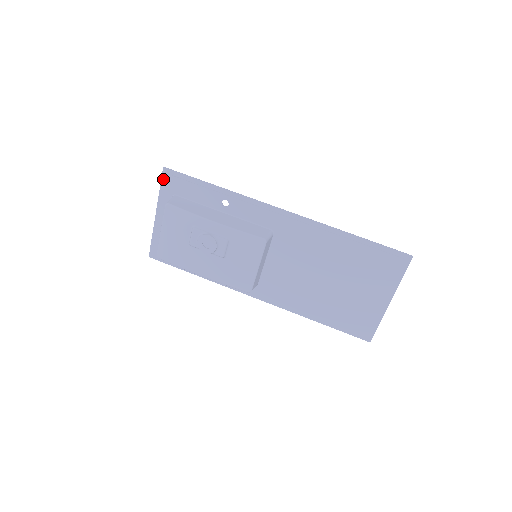
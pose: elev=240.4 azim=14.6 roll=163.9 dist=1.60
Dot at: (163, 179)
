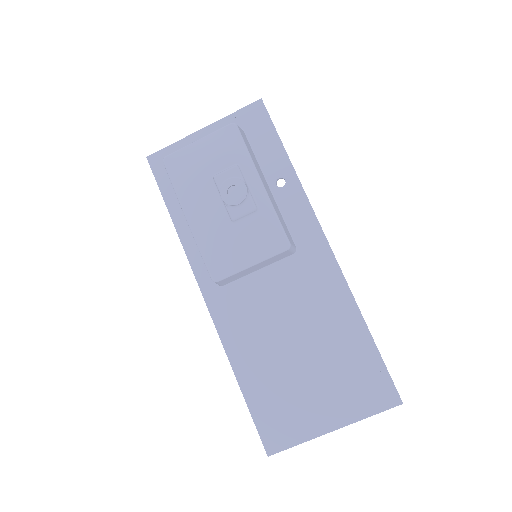
Dot at: (249, 107)
